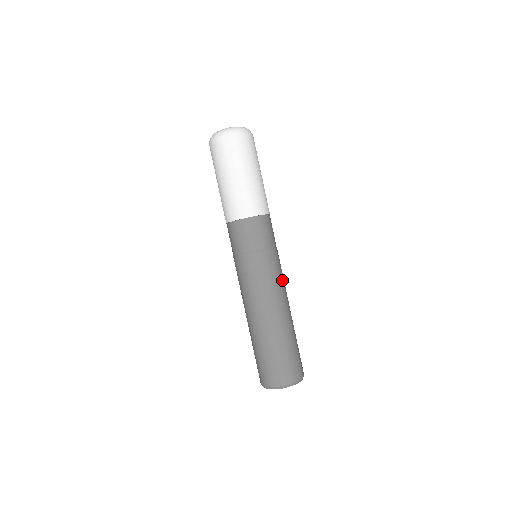
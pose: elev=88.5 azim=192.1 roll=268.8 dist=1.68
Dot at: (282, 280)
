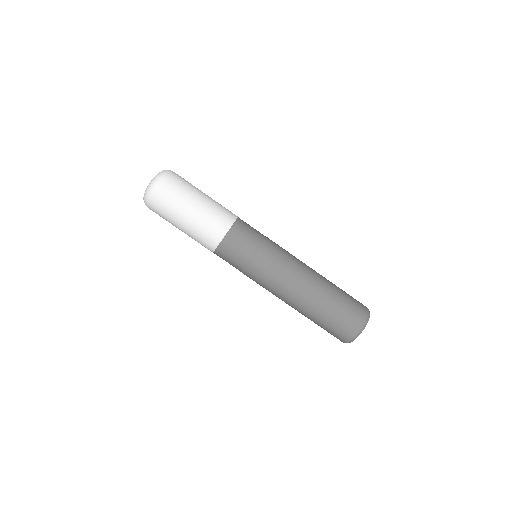
Dot at: (285, 267)
